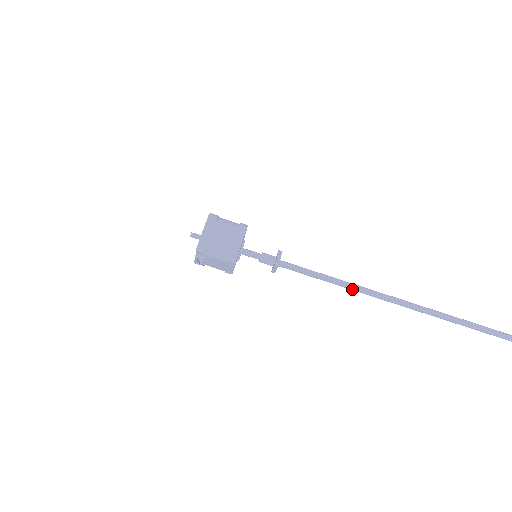
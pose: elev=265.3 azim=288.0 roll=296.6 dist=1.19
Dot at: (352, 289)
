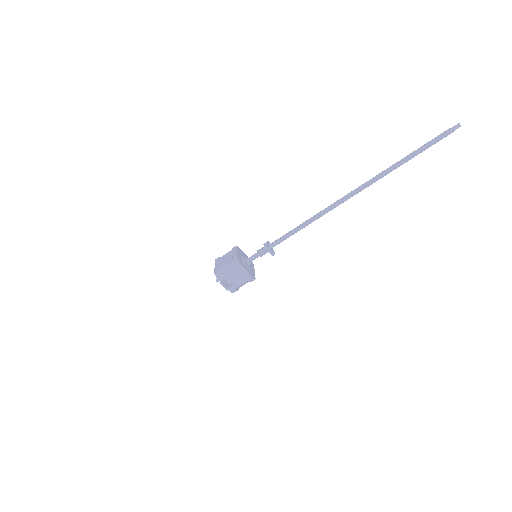
Dot at: (319, 216)
